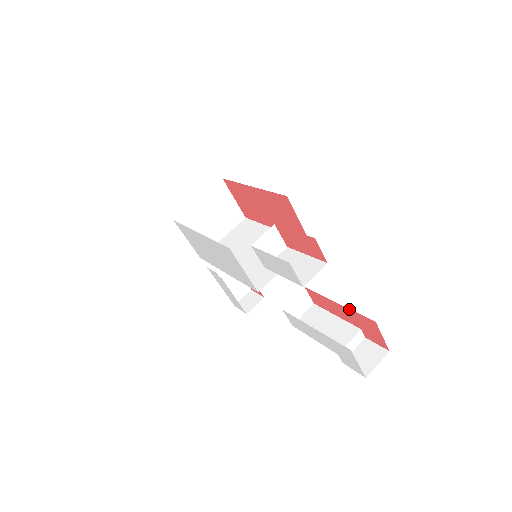
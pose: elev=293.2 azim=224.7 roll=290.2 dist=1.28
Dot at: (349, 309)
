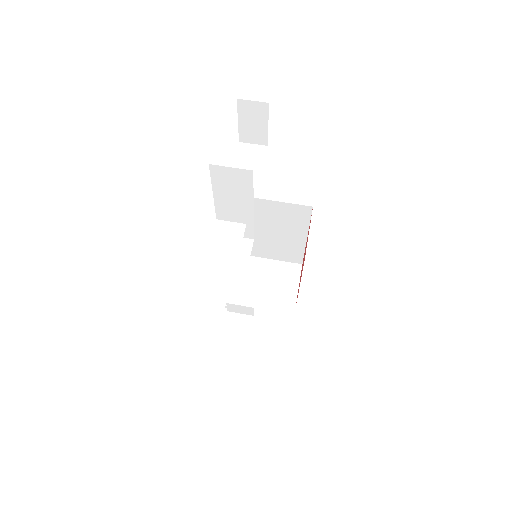
Dot at: occluded
